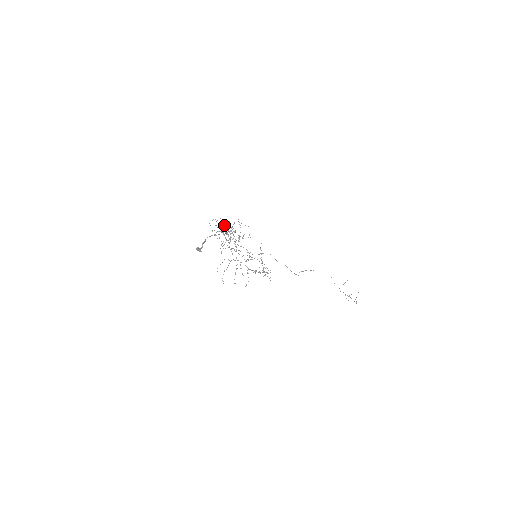
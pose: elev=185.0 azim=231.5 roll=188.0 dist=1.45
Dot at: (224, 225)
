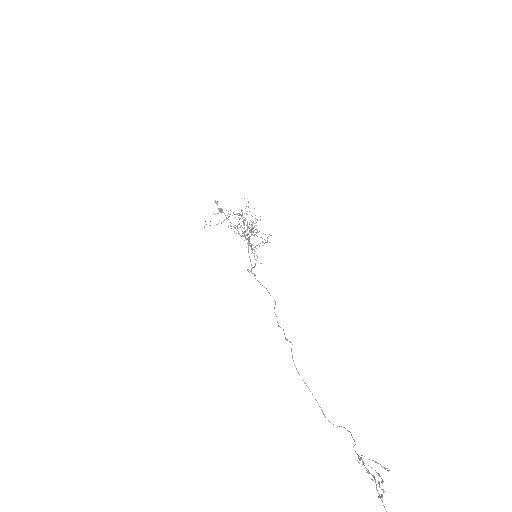
Dot at: occluded
